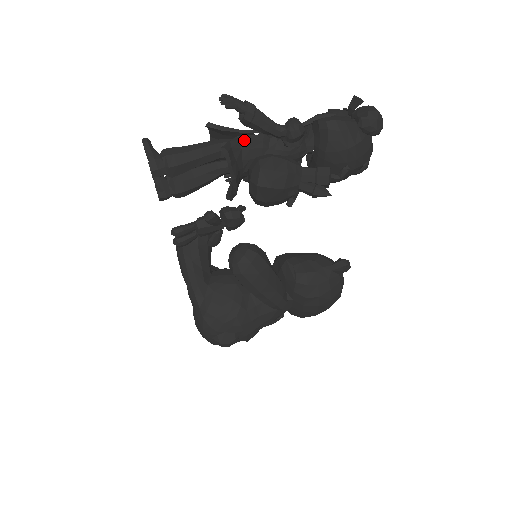
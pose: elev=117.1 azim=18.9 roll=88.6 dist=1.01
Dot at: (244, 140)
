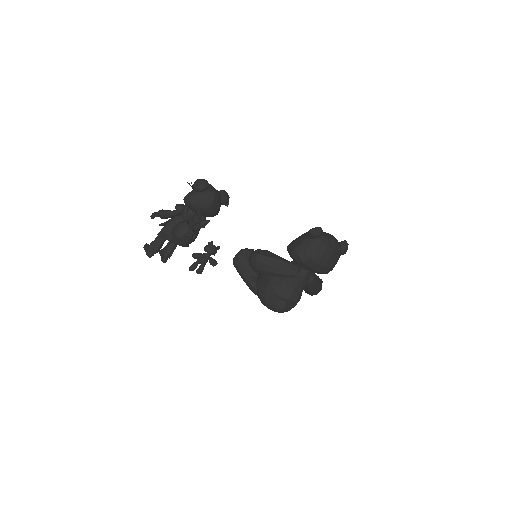
Dot at: (168, 224)
